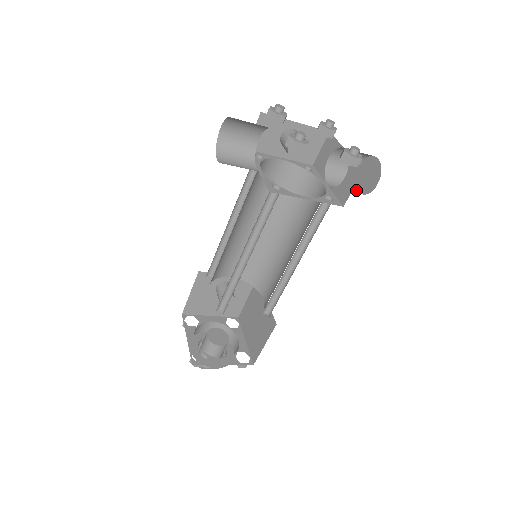
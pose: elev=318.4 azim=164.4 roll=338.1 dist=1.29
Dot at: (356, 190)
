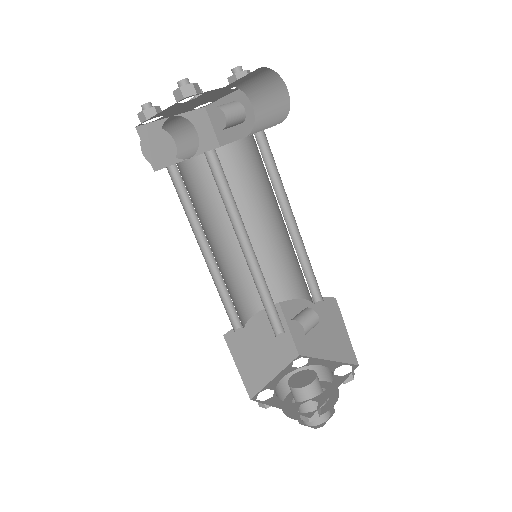
Dot at: (279, 123)
